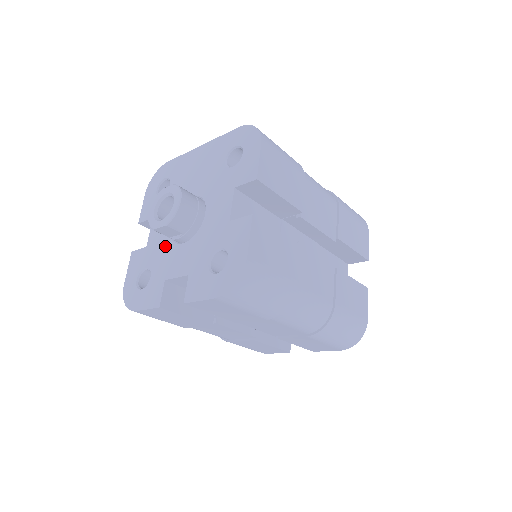
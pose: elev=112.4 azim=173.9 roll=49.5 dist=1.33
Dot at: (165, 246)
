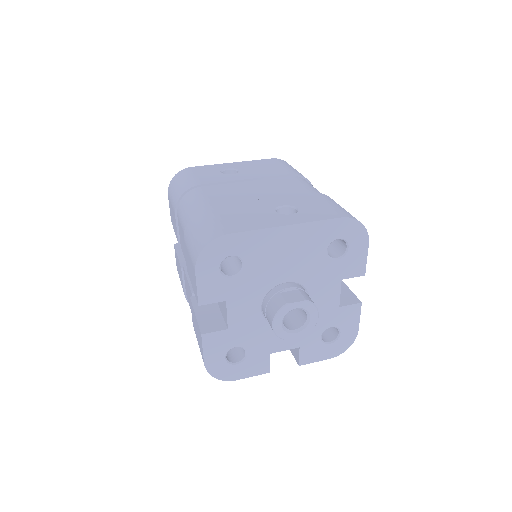
Dot at: (260, 328)
